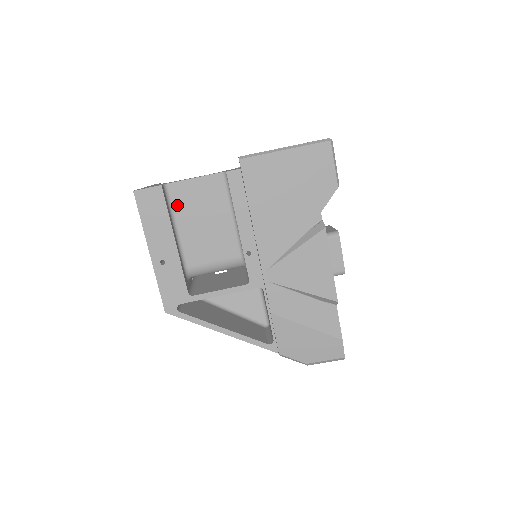
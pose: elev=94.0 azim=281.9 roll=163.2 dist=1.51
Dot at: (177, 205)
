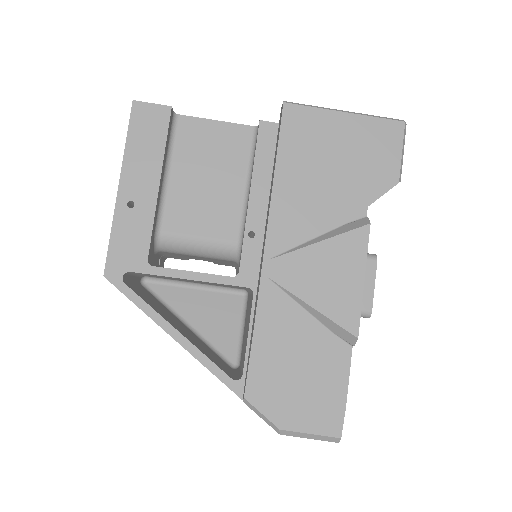
Dot at: (180, 145)
